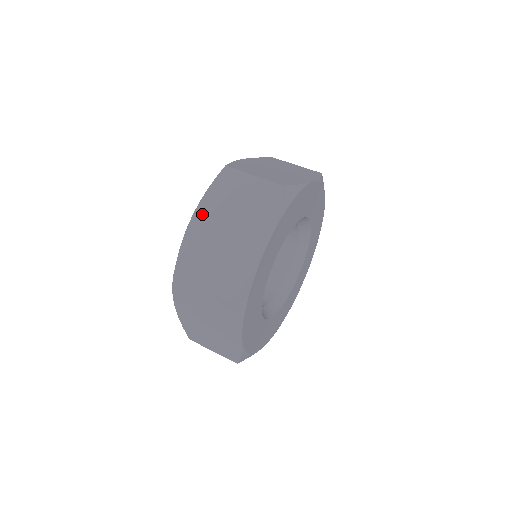
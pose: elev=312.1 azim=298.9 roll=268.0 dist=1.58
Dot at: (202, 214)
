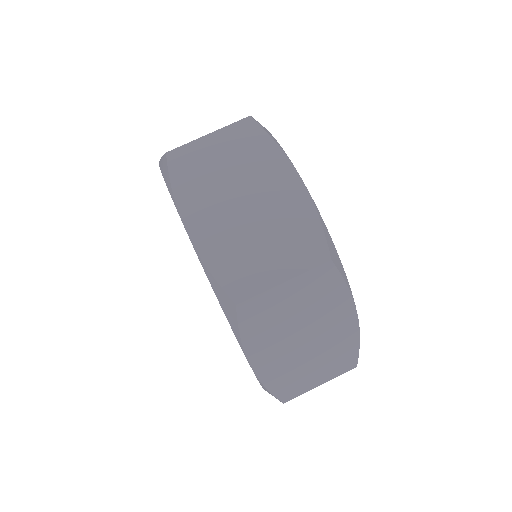
Dot at: (260, 356)
